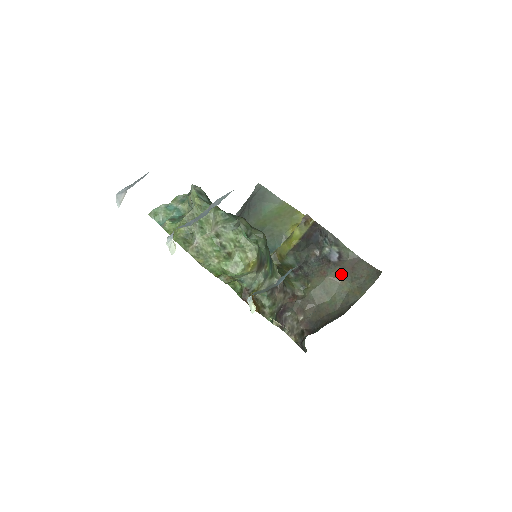
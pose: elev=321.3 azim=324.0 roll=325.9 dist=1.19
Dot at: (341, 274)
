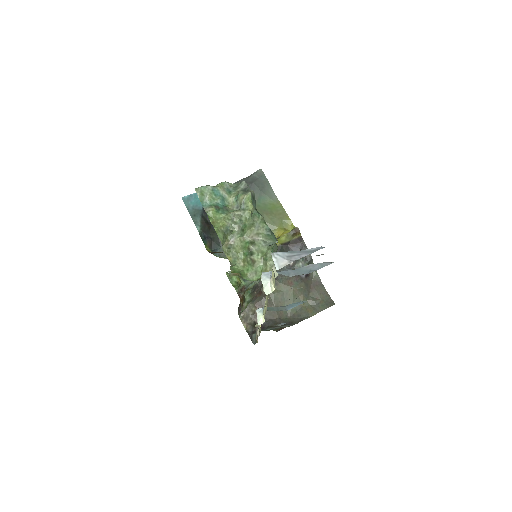
Dot at: (303, 290)
